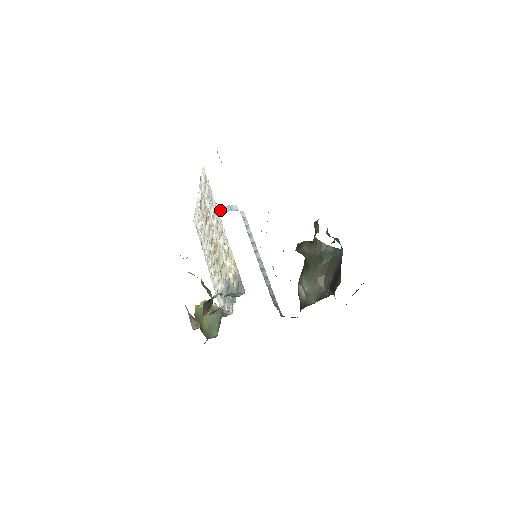
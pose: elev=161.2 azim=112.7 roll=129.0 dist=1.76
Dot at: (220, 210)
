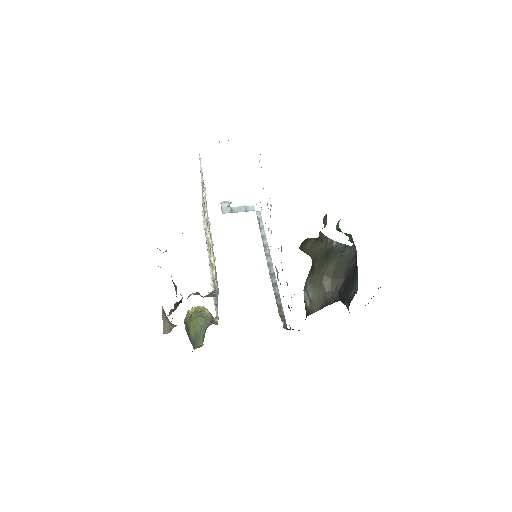
Dot at: (233, 210)
